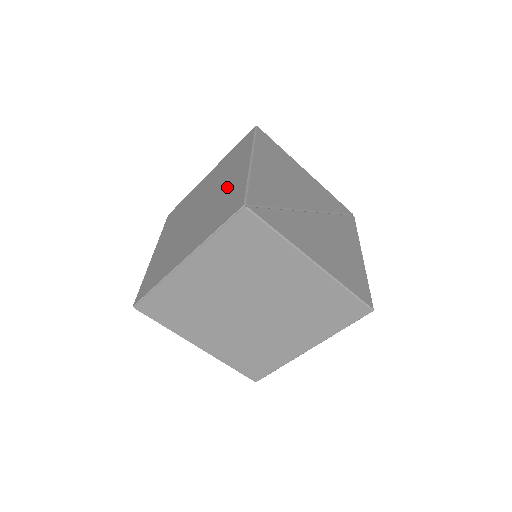
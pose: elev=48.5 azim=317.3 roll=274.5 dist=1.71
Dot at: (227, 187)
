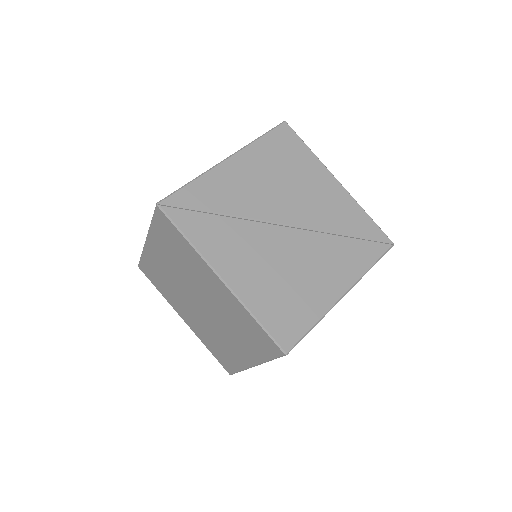
Dot at: occluded
